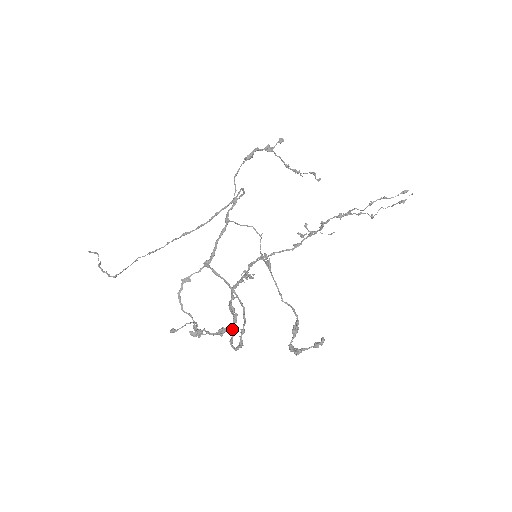
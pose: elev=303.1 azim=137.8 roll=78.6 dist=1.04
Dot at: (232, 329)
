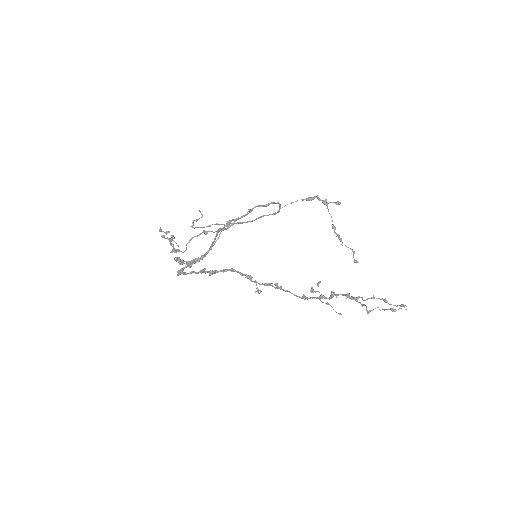
Dot at: (174, 237)
